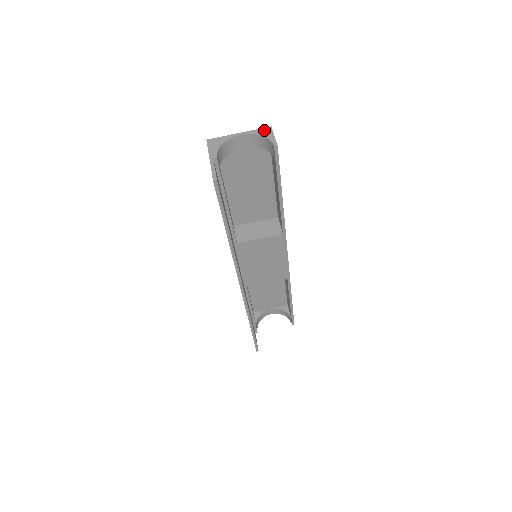
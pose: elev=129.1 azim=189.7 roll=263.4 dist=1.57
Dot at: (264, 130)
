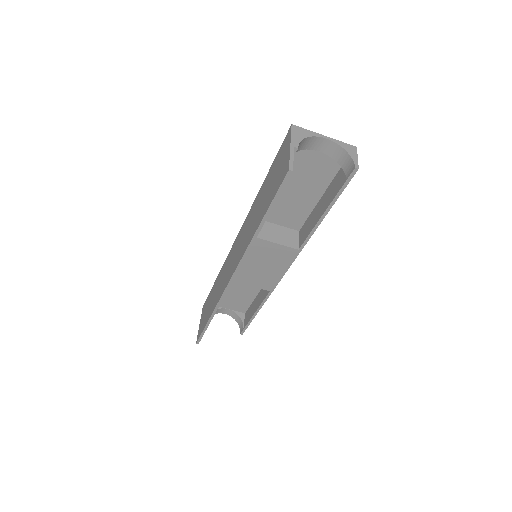
Dot at: (349, 146)
